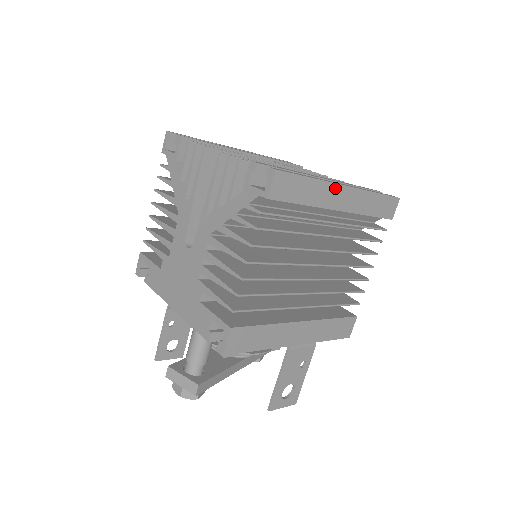
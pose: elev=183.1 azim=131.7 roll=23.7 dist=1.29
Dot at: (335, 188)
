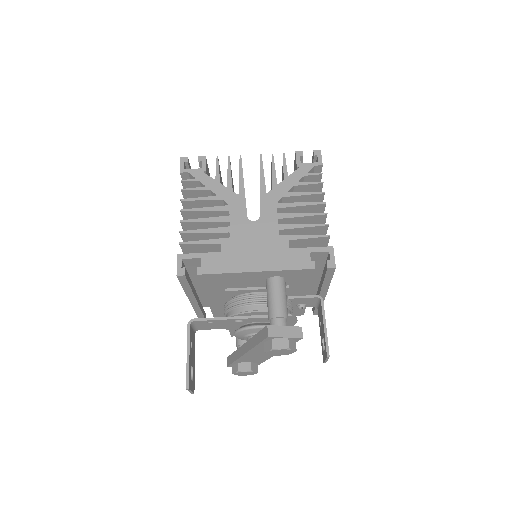
Dot at: occluded
